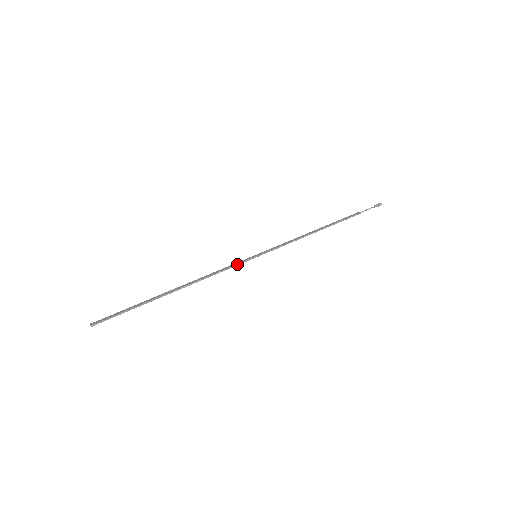
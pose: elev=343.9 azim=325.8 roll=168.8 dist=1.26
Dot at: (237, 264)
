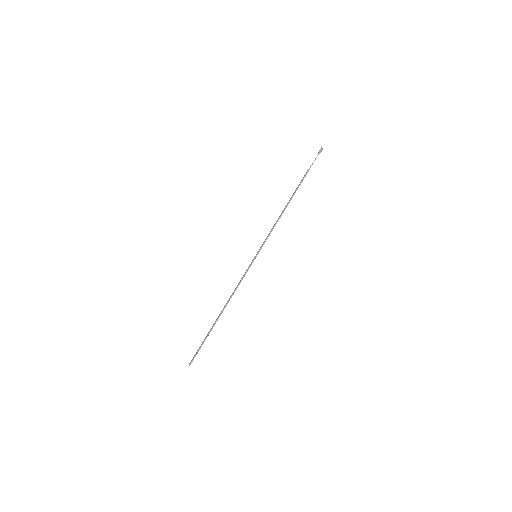
Dot at: (247, 270)
